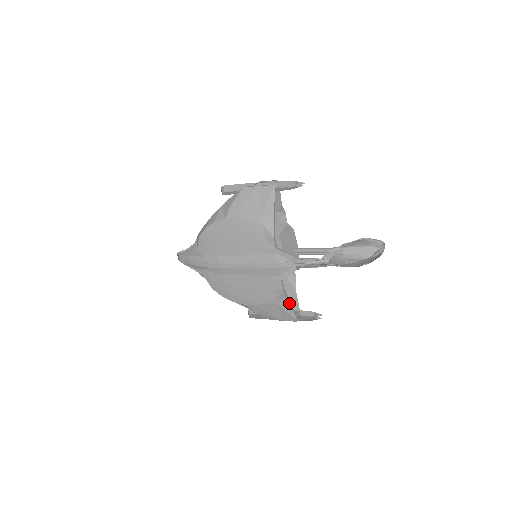
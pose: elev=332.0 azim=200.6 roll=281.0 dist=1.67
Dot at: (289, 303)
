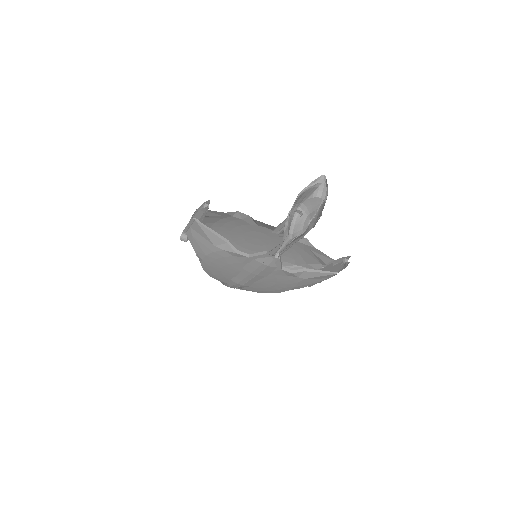
Dot at: (312, 272)
